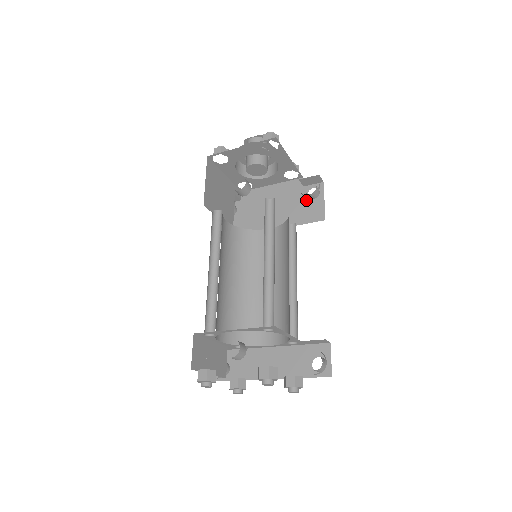
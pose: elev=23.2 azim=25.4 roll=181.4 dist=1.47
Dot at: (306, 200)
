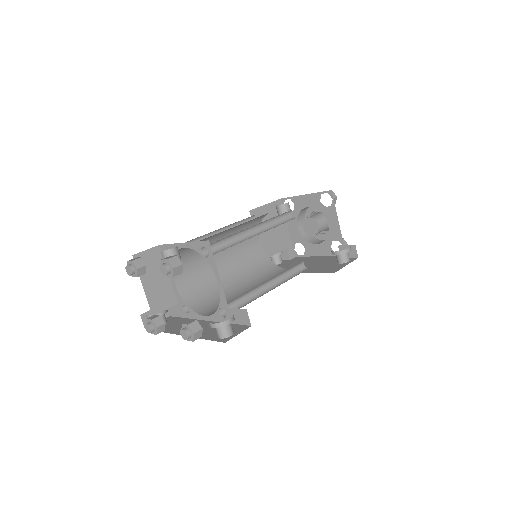
Dot at: (334, 263)
